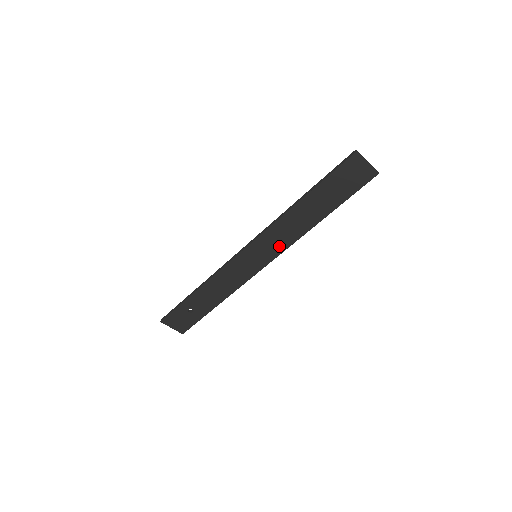
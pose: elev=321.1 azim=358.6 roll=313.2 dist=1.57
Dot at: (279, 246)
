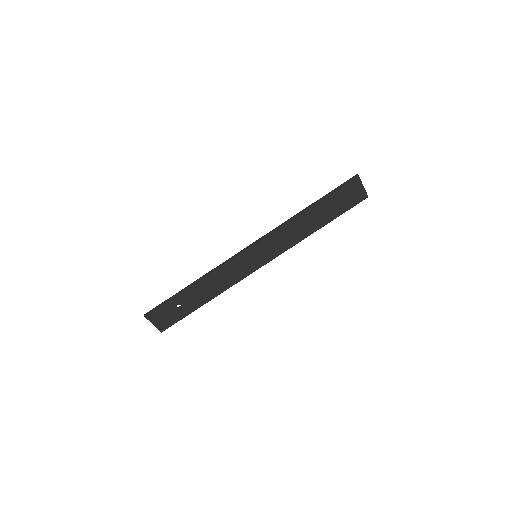
Dot at: (278, 249)
